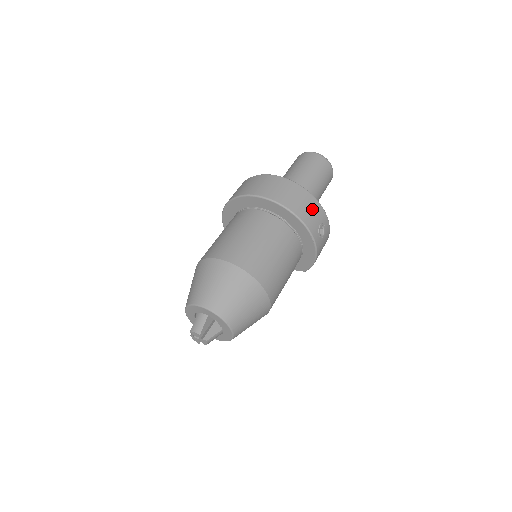
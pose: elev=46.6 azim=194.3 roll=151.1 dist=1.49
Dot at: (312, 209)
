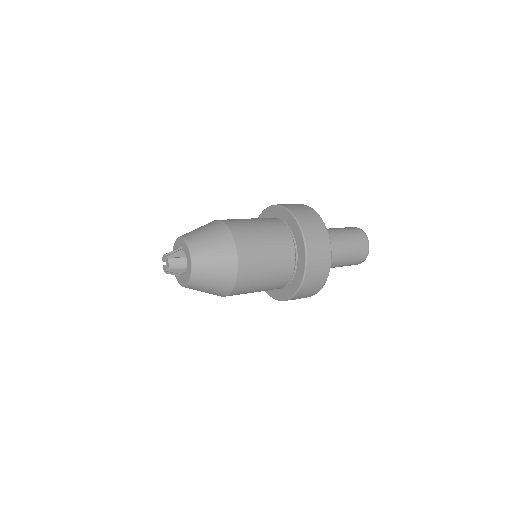
Dot at: (307, 295)
